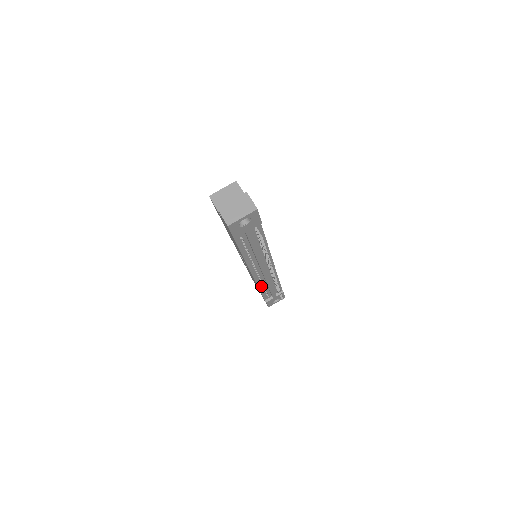
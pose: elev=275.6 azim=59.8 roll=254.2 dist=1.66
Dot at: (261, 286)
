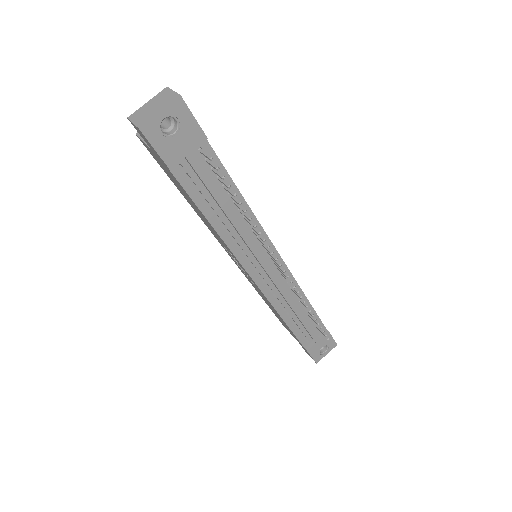
Dot at: (282, 312)
